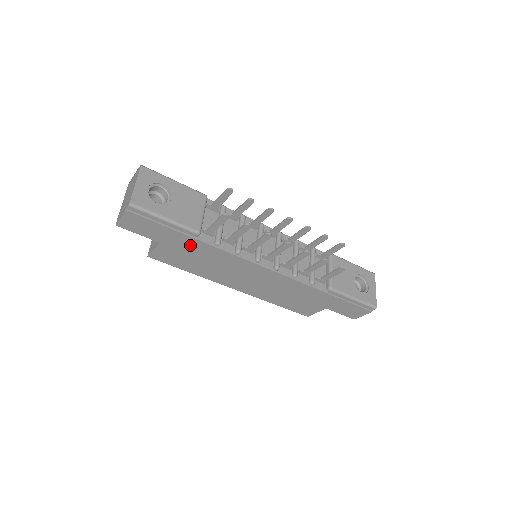
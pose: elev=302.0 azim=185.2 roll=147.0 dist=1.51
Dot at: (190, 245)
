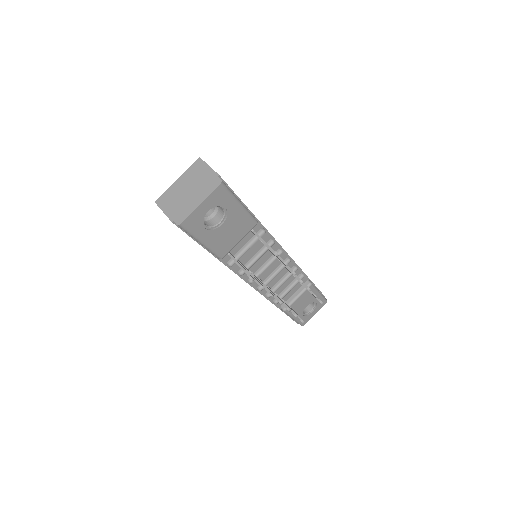
Dot at: occluded
